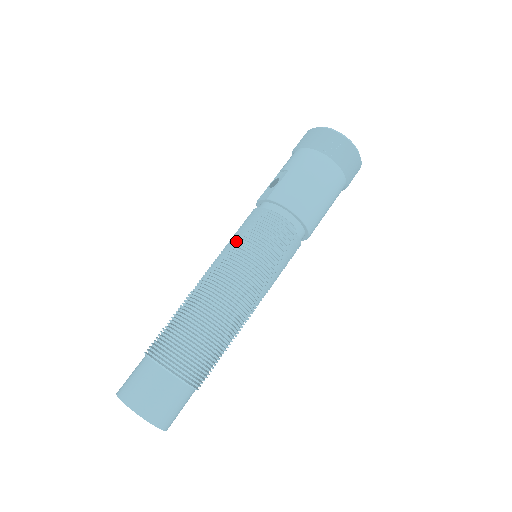
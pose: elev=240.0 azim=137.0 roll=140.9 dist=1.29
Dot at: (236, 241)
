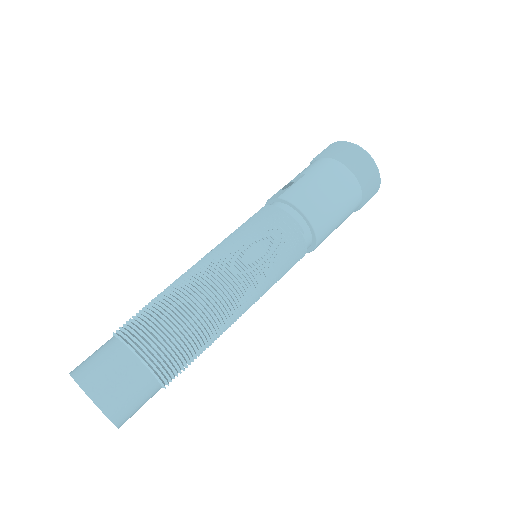
Dot at: (238, 233)
